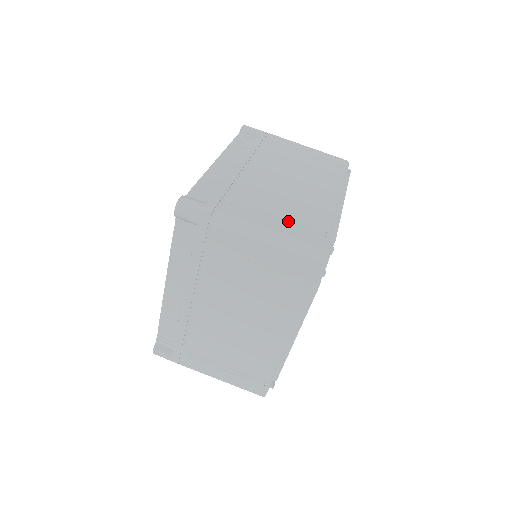
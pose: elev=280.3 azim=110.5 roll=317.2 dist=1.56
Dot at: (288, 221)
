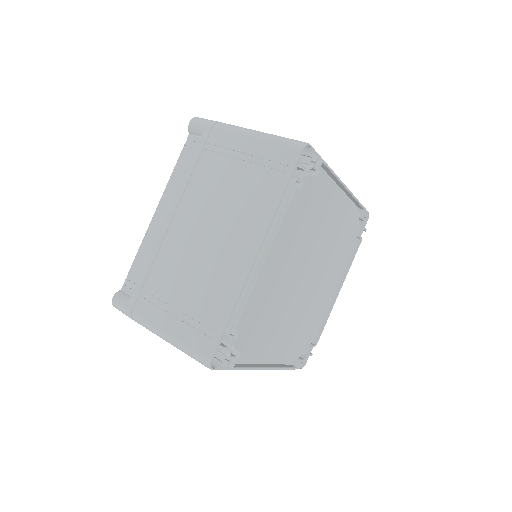
Dot at: occluded
